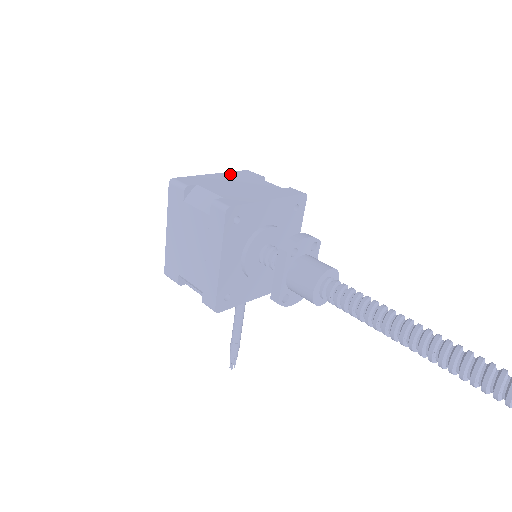
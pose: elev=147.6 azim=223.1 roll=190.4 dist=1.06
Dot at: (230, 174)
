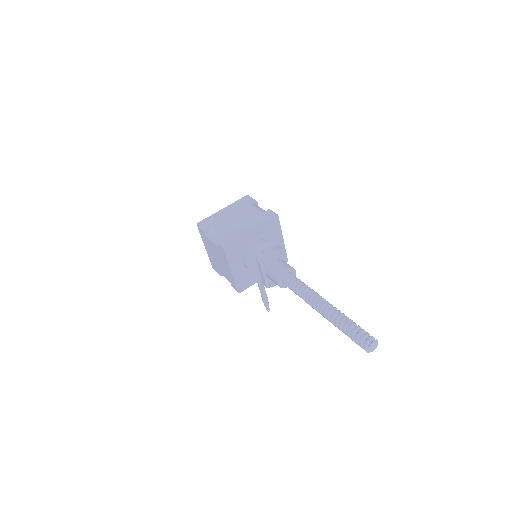
Dot at: (234, 205)
